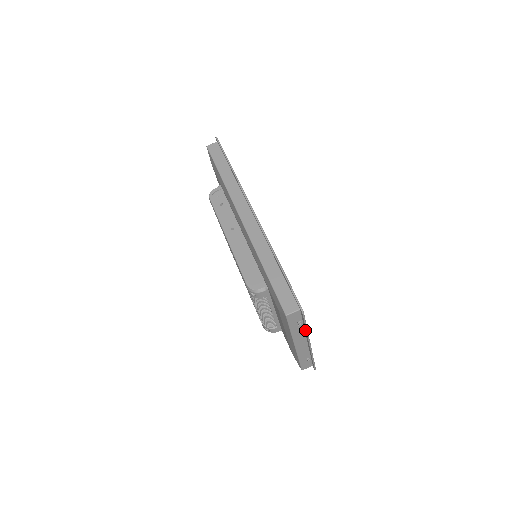
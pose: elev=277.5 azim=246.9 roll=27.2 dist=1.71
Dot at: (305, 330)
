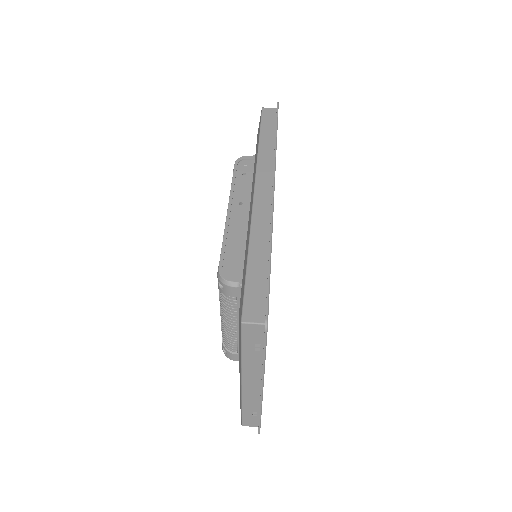
Dot at: (262, 363)
